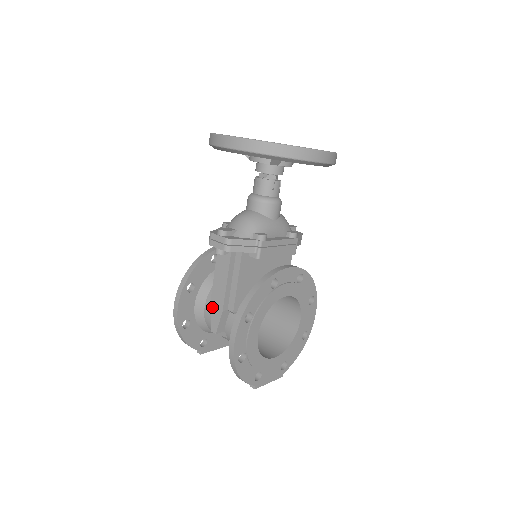
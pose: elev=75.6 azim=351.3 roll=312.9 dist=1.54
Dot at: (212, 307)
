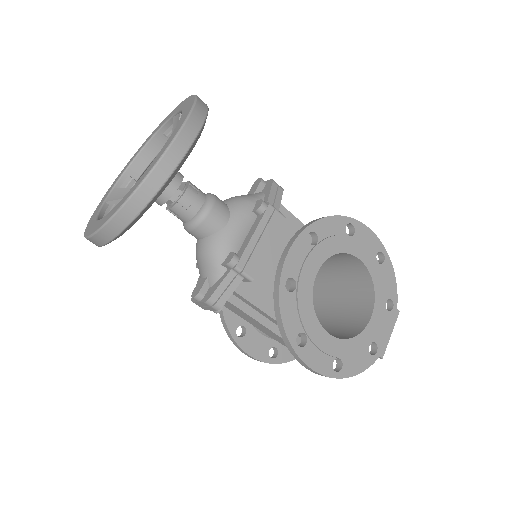
Dot at: (271, 337)
